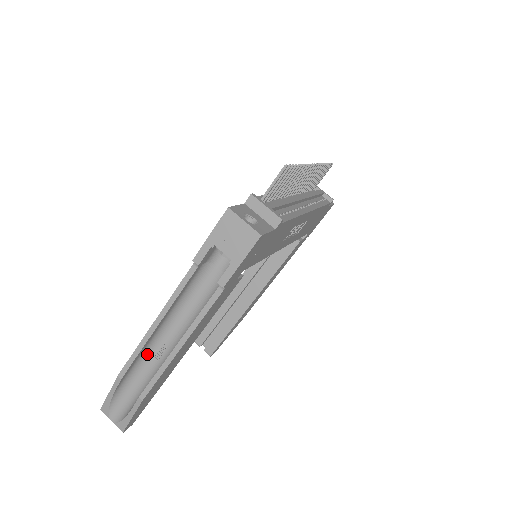
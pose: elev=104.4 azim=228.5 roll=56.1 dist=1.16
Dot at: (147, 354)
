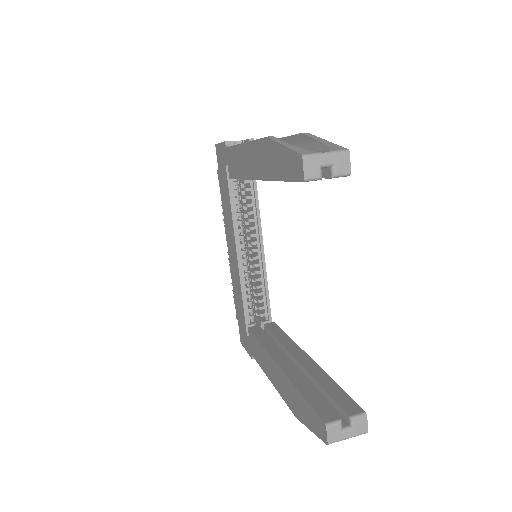
Dot at: occluded
